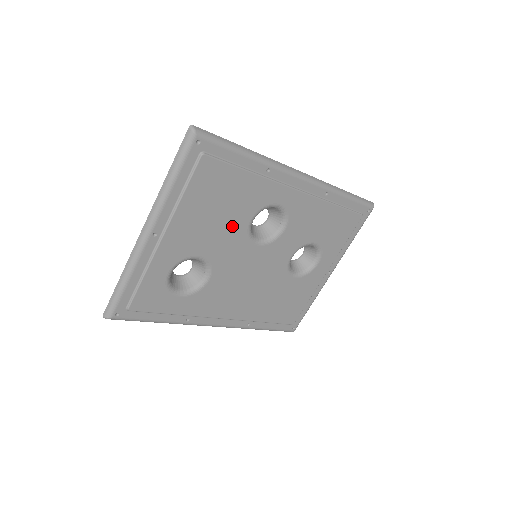
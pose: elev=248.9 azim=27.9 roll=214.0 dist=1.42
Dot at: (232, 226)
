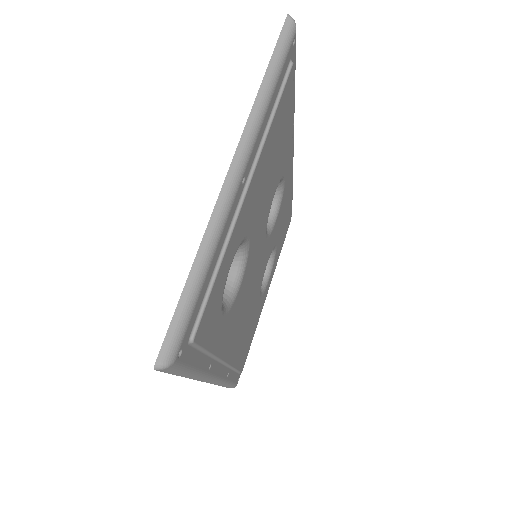
Dot at: (269, 196)
